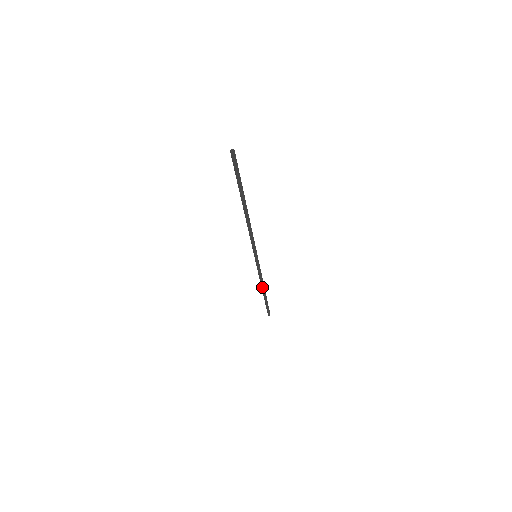
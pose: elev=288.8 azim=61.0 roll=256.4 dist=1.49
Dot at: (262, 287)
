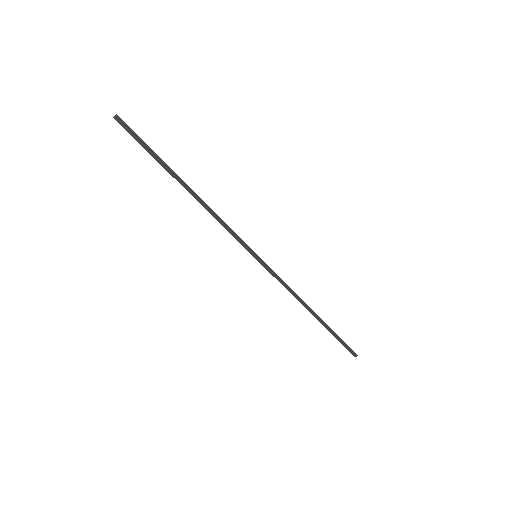
Dot at: (305, 306)
